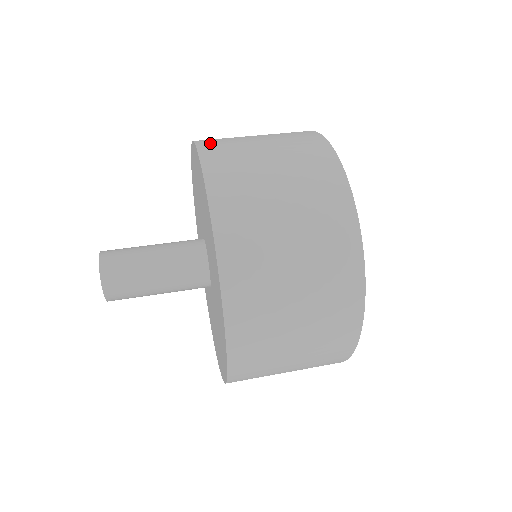
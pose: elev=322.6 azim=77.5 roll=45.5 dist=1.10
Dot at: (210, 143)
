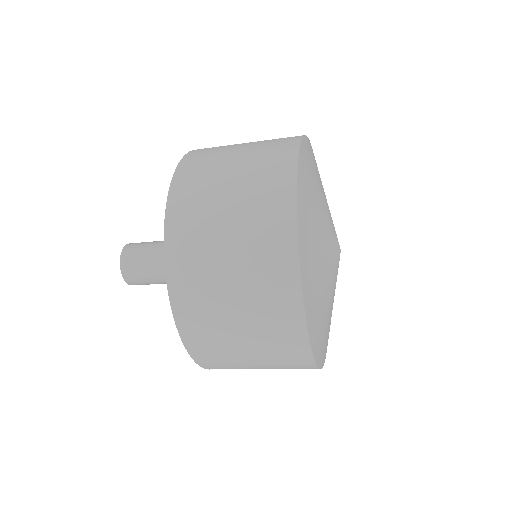
Dot at: occluded
